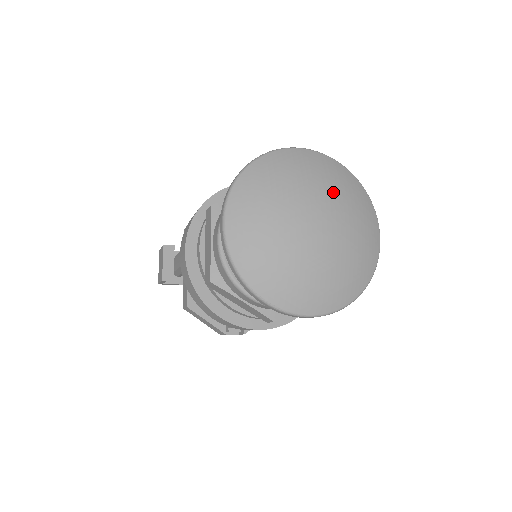
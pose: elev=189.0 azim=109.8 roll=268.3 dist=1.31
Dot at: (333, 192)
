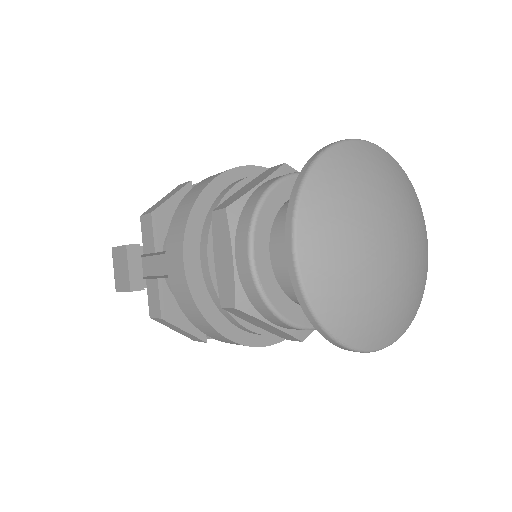
Dot at: (400, 198)
